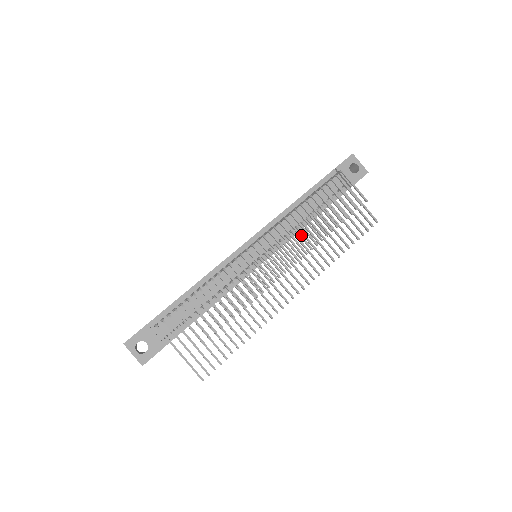
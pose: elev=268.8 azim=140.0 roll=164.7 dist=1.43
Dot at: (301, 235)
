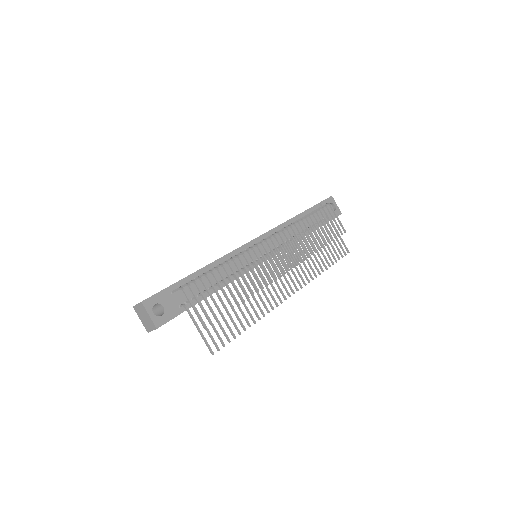
Dot at: occluded
